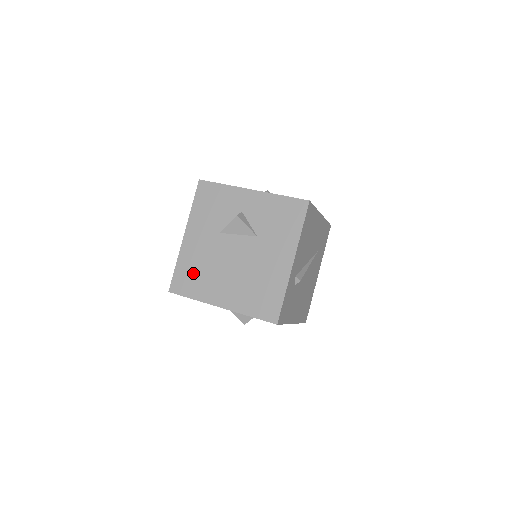
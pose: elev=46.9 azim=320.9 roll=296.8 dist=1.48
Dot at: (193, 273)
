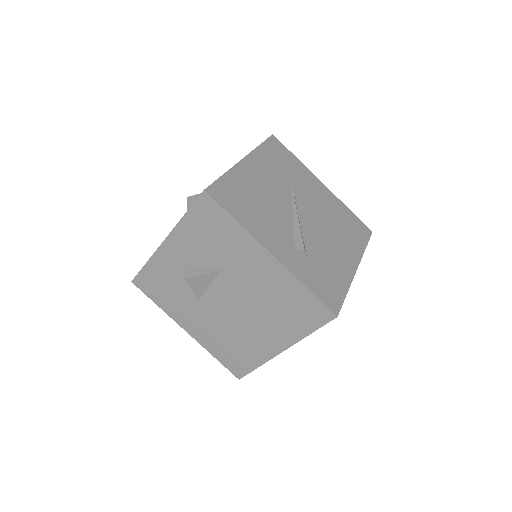
Dot at: (230, 350)
